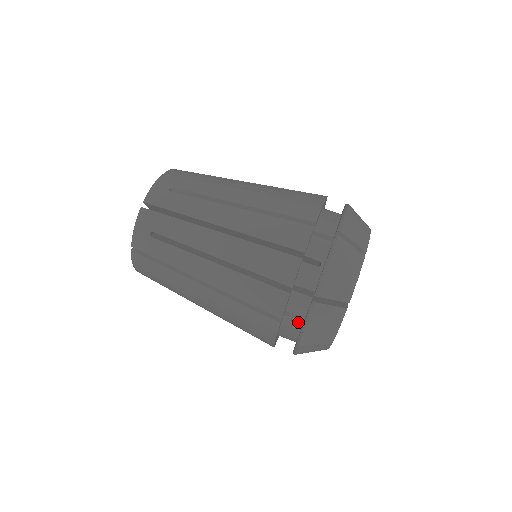
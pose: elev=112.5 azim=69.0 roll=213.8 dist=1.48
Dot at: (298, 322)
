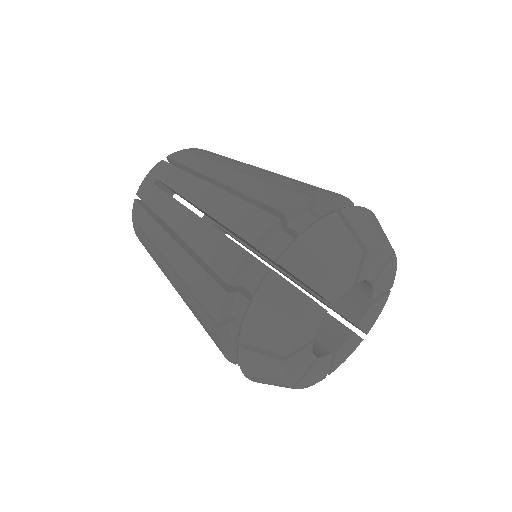
Dot at: occluded
